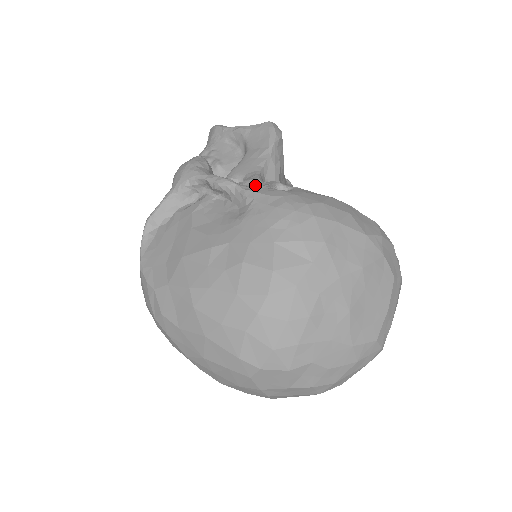
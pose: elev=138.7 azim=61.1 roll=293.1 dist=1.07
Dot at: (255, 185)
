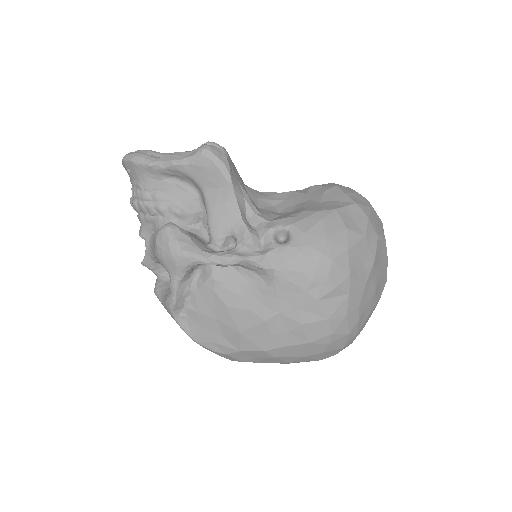
Dot at: (256, 245)
